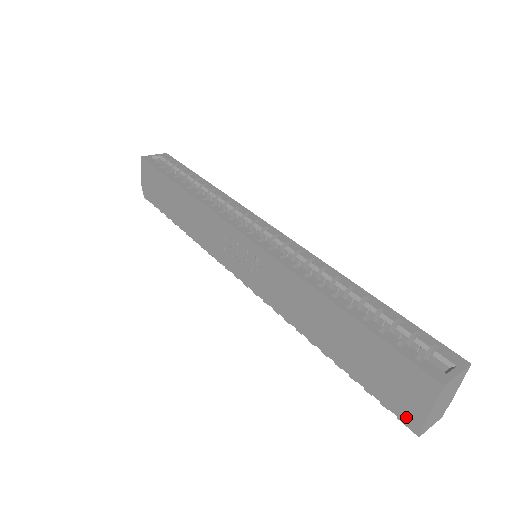
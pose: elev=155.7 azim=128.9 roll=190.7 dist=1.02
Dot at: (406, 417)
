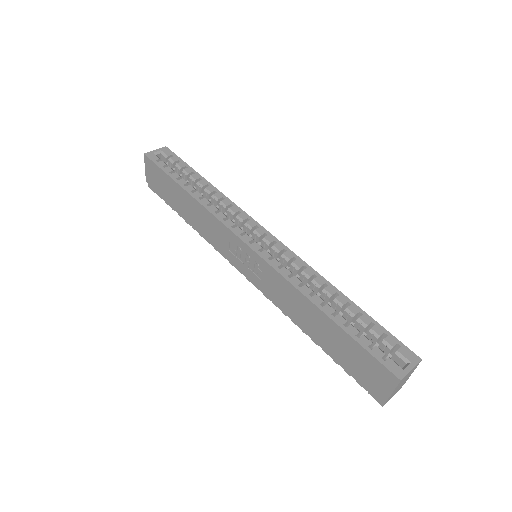
Dot at: (374, 393)
